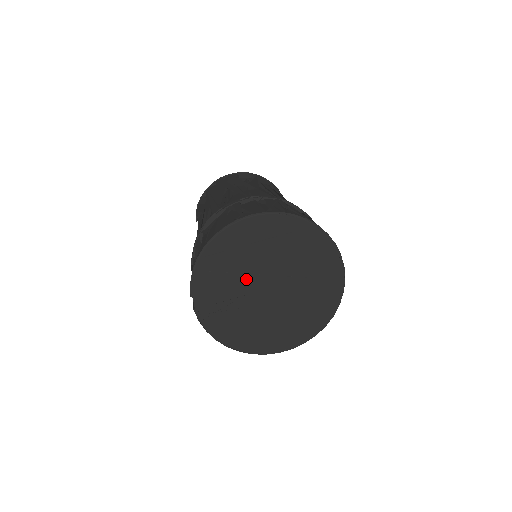
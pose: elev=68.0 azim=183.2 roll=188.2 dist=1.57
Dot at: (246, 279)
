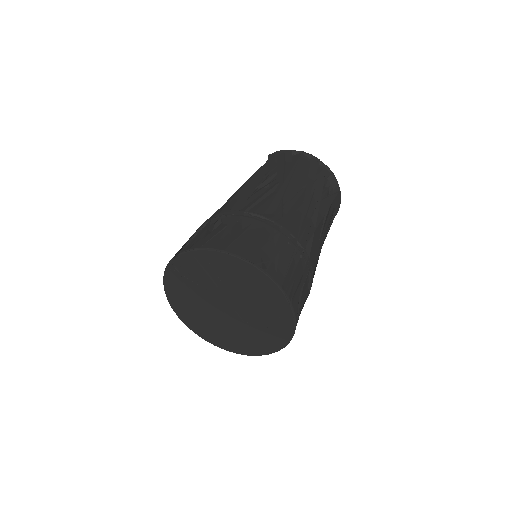
Dot at: (221, 289)
